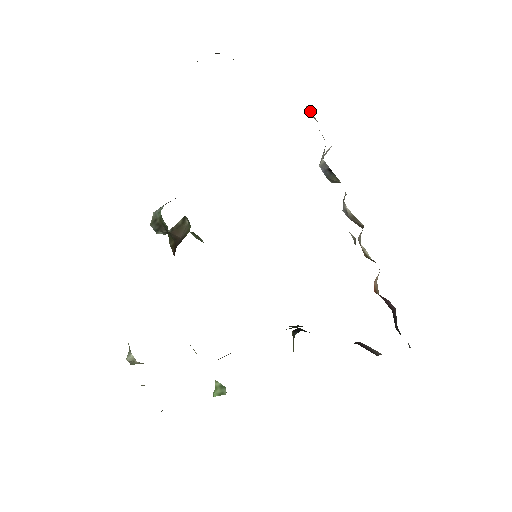
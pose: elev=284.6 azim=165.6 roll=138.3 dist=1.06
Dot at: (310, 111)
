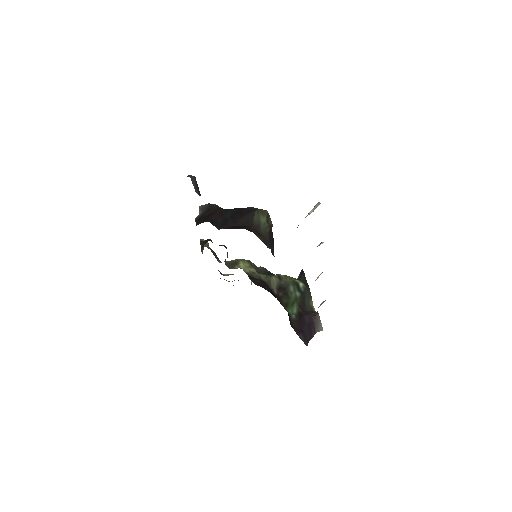
Dot at: occluded
